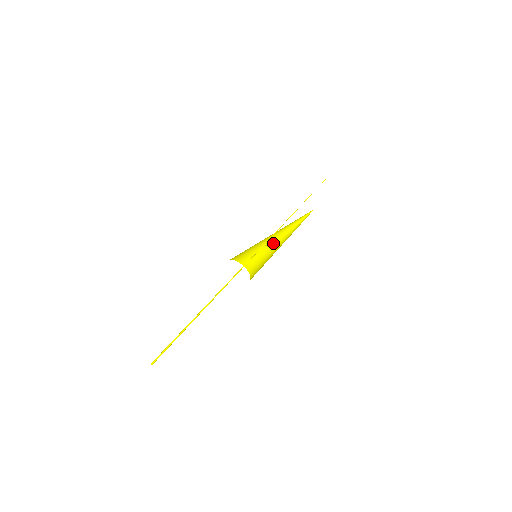
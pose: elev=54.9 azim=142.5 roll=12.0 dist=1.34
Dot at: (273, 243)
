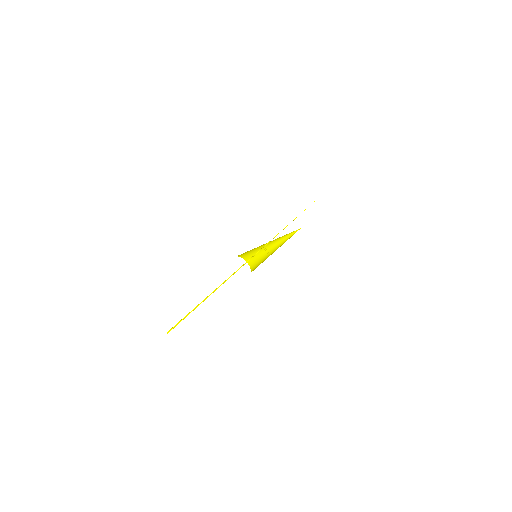
Dot at: (272, 253)
